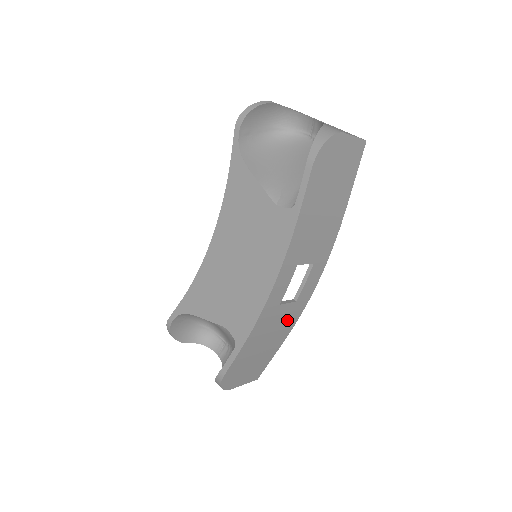
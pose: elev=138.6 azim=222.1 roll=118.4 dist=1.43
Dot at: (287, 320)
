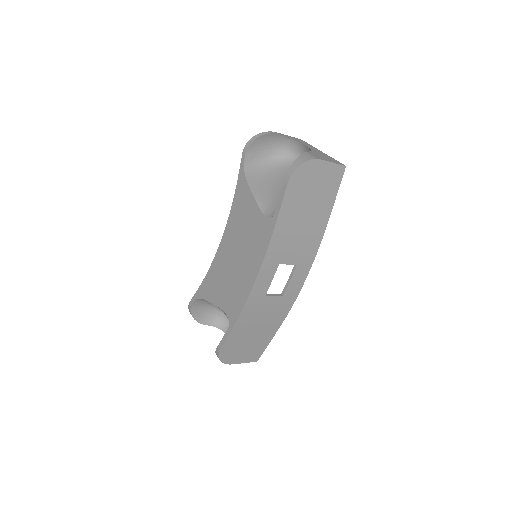
Dot at: (276, 311)
